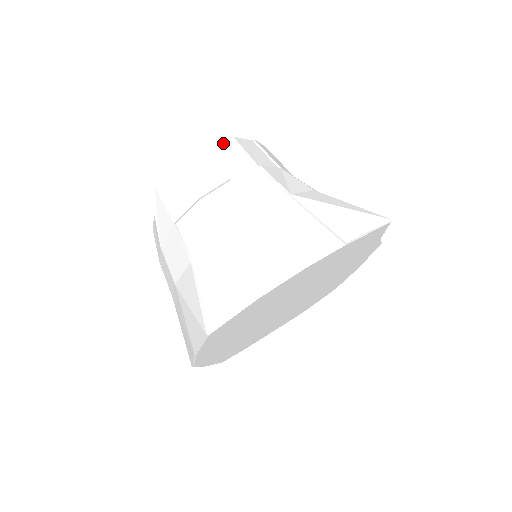
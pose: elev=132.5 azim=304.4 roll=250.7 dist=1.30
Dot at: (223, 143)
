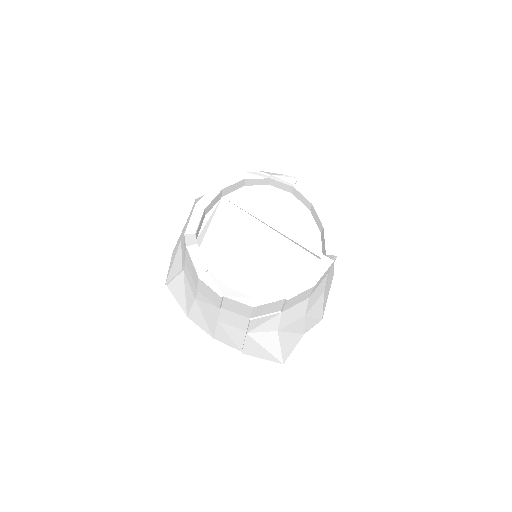
Dot at: (240, 304)
